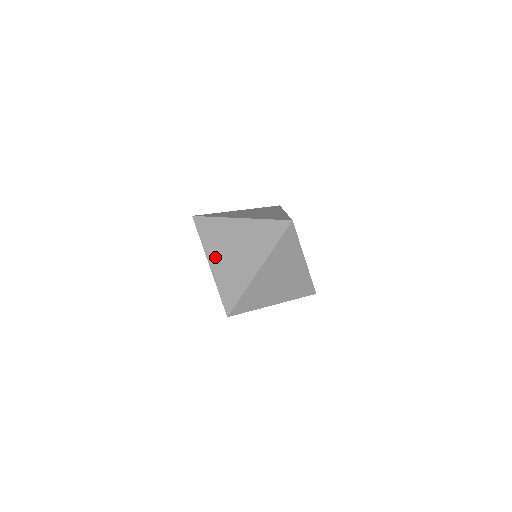
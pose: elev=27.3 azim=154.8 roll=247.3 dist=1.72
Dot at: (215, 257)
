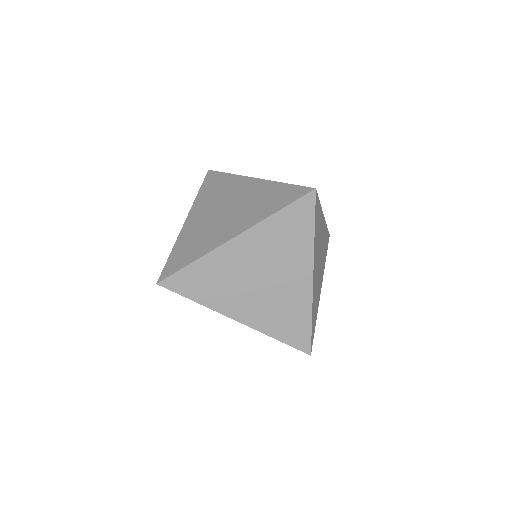
Dot at: (238, 307)
